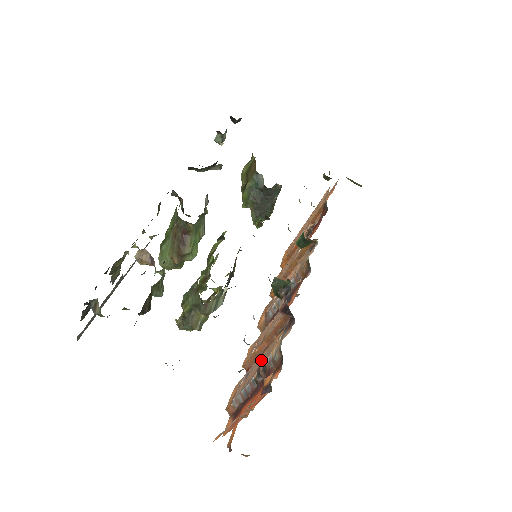
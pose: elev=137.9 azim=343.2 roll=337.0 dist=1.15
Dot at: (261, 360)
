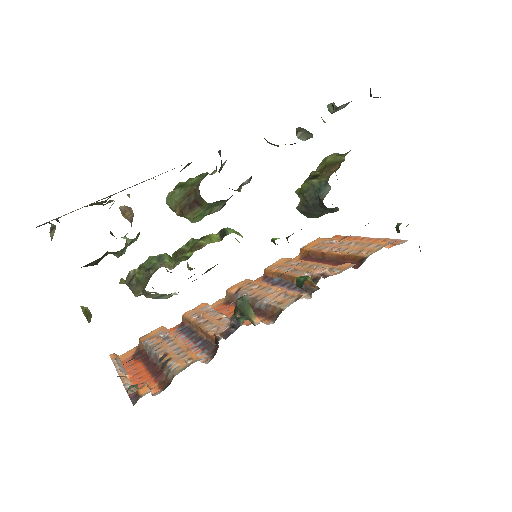
Dot at: (174, 349)
